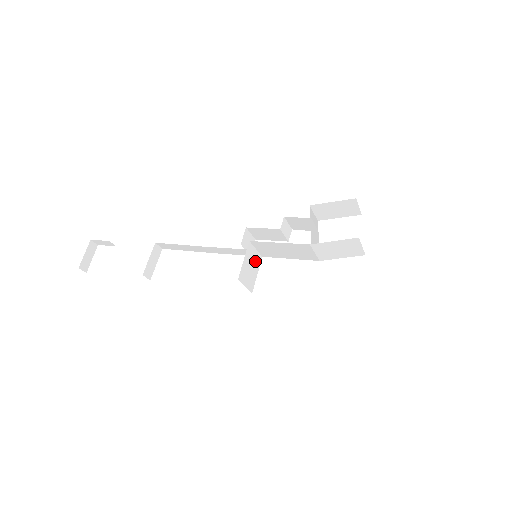
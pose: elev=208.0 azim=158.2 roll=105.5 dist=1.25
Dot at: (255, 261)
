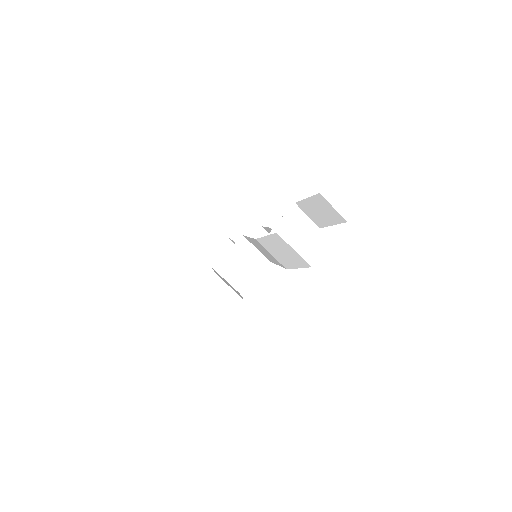
Dot at: (253, 261)
